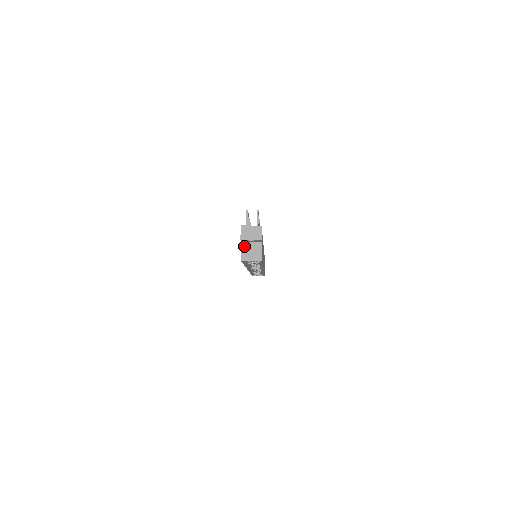
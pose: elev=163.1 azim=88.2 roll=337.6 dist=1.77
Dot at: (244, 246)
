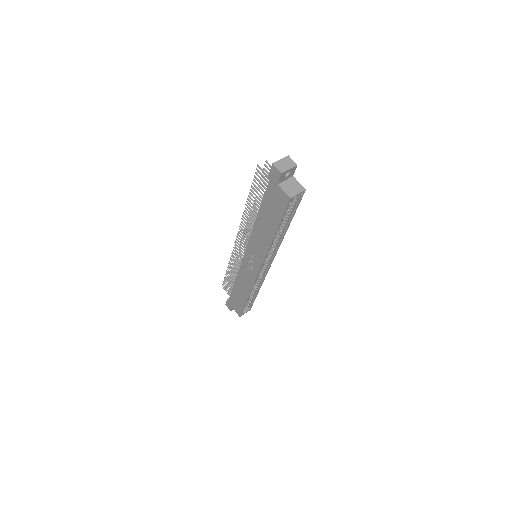
Dot at: (282, 186)
